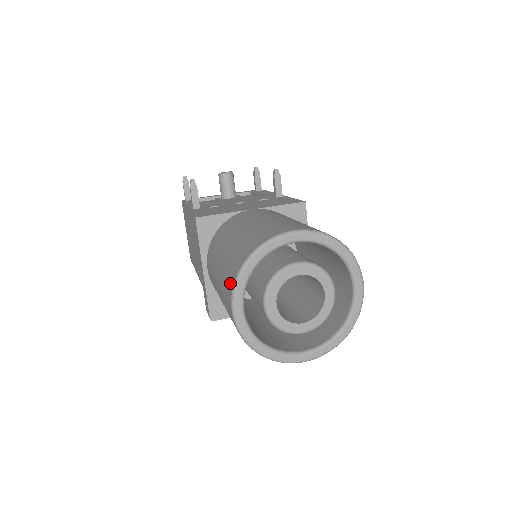
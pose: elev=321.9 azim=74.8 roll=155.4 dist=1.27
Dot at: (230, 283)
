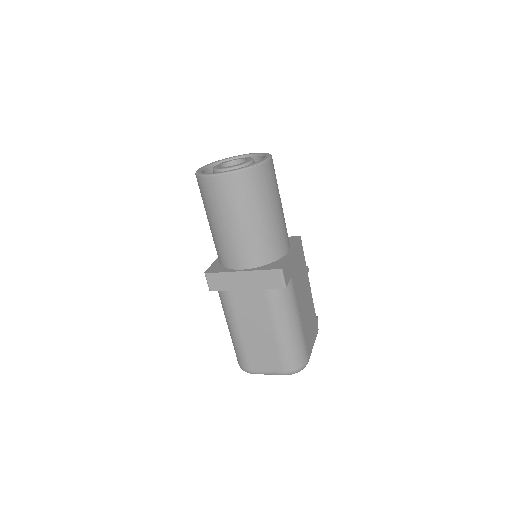
Dot at: occluded
